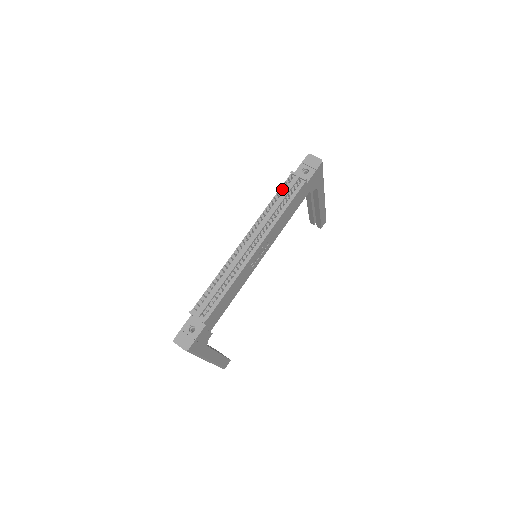
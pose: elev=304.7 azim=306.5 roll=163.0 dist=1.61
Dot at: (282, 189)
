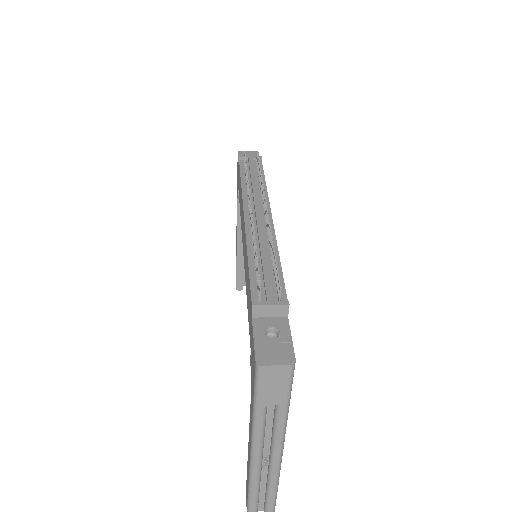
Dot at: (243, 170)
